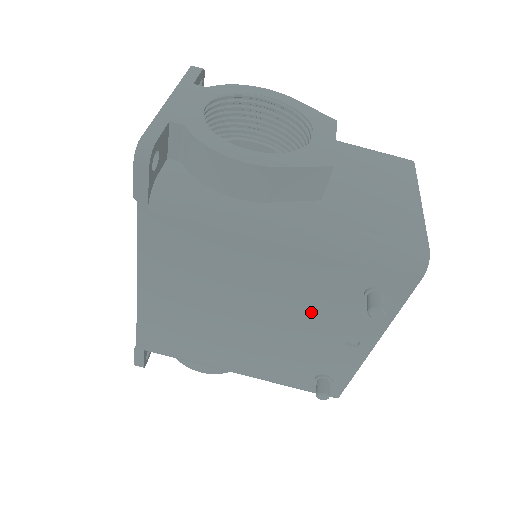
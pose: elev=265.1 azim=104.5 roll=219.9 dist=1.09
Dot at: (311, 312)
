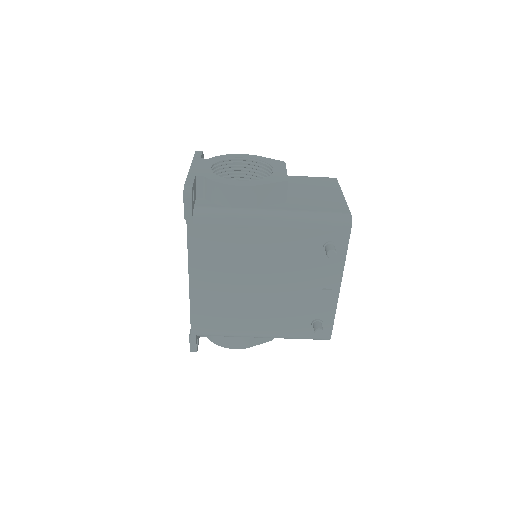
Dot at: (297, 270)
